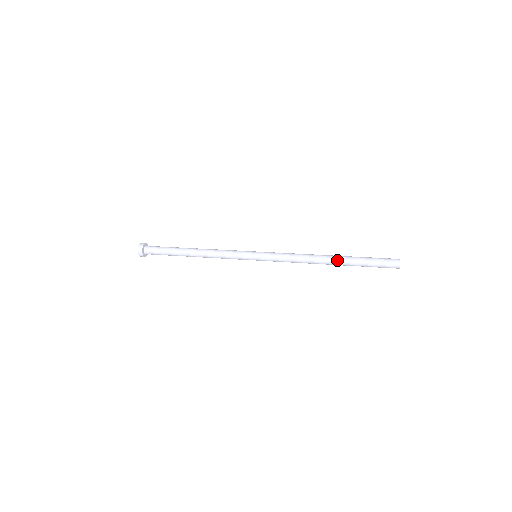
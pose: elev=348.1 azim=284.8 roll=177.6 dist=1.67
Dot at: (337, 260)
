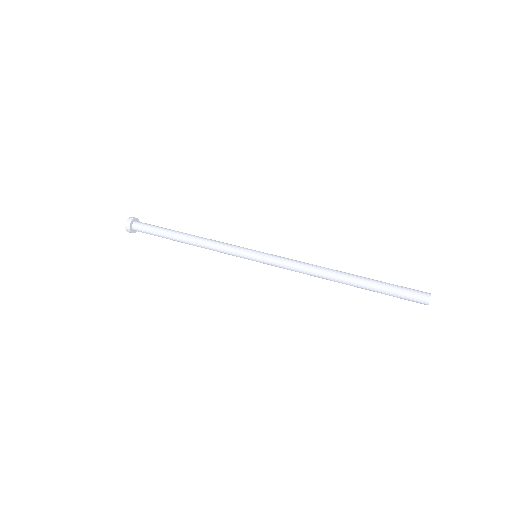
Dot at: (351, 280)
